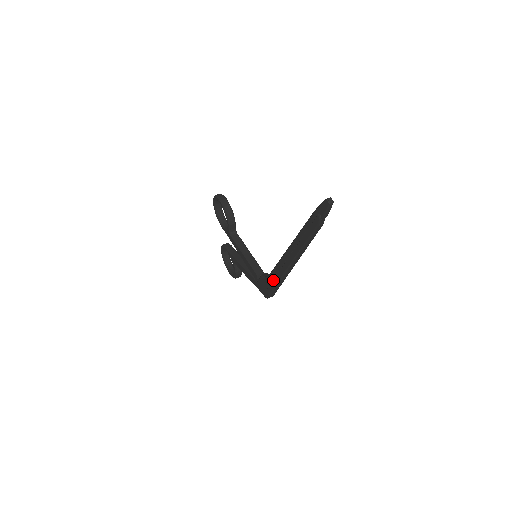
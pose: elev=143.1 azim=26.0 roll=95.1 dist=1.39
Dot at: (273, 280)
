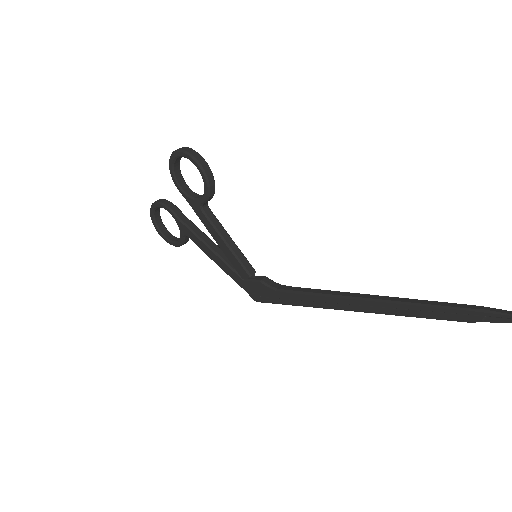
Dot at: (294, 300)
